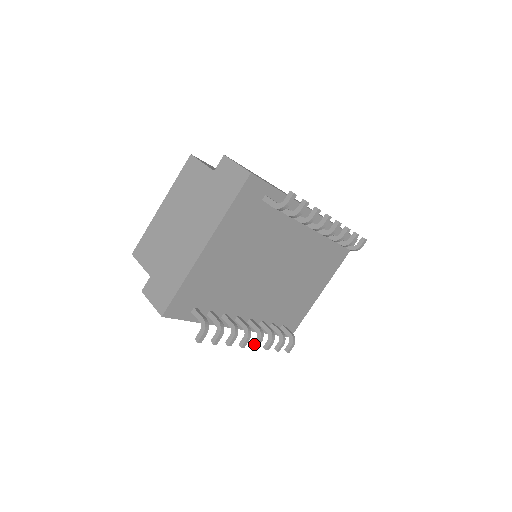
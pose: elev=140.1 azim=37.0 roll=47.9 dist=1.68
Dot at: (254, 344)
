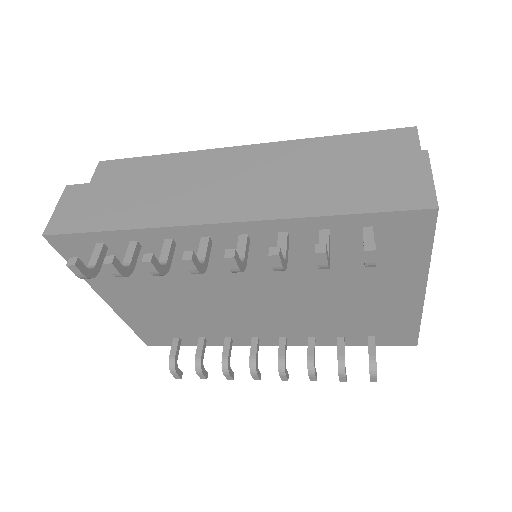
Dot at: occluded
